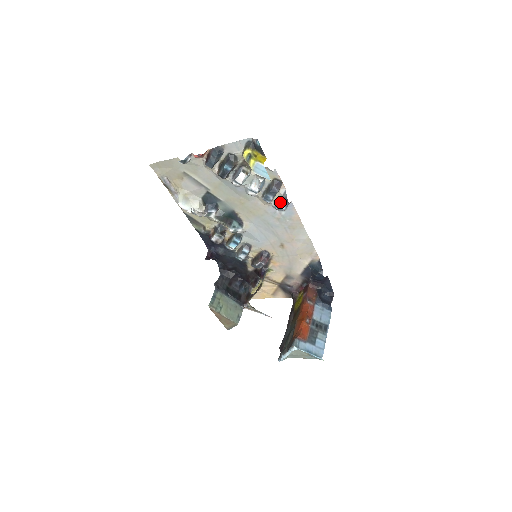
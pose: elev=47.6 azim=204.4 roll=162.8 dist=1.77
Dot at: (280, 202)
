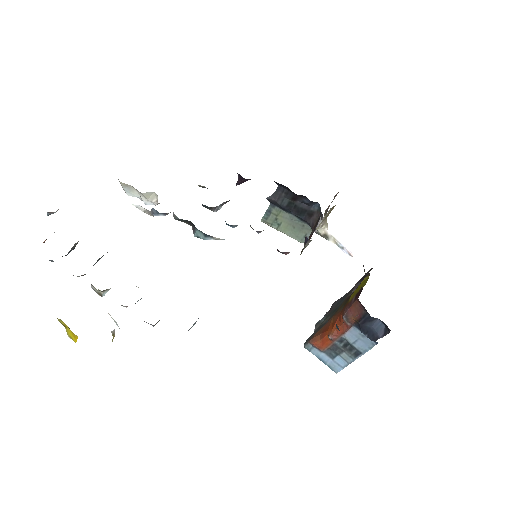
Dot at: occluded
